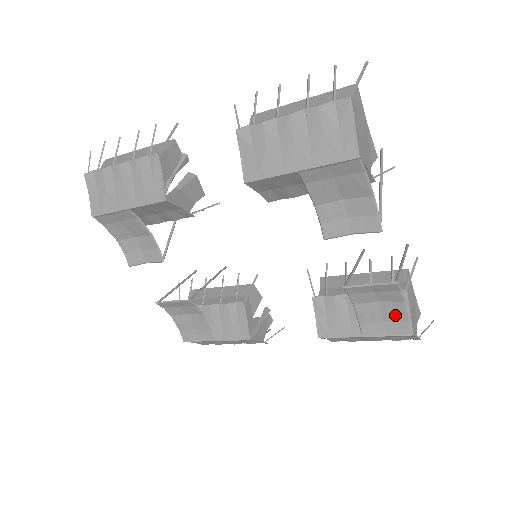
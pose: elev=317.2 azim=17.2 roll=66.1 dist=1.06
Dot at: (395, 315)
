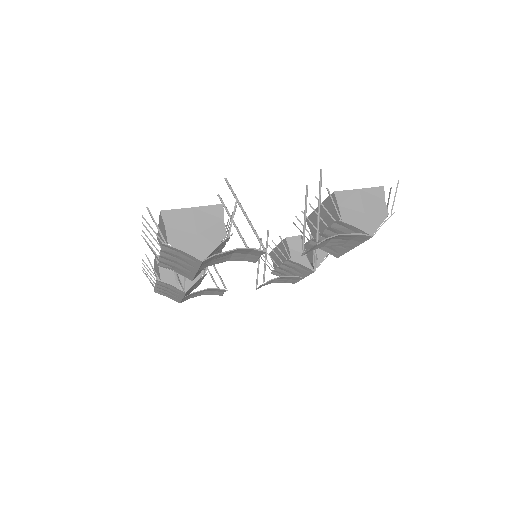
Dot at: (349, 237)
